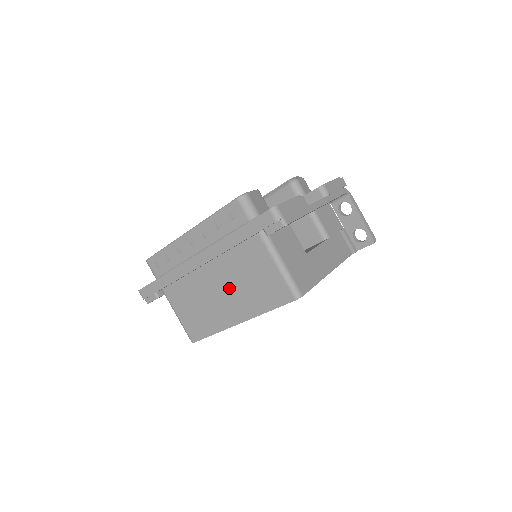
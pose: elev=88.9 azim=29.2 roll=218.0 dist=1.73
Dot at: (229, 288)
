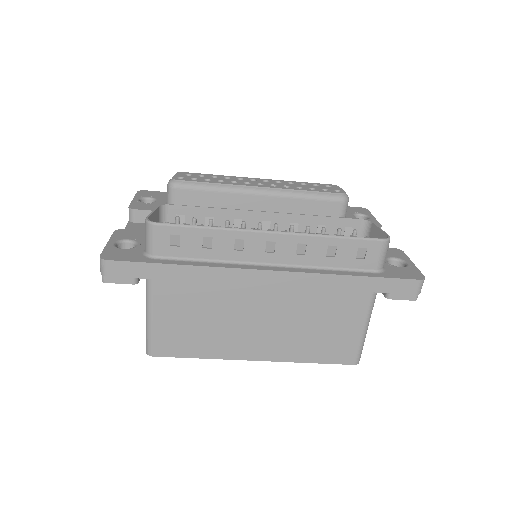
Dot at: (278, 321)
